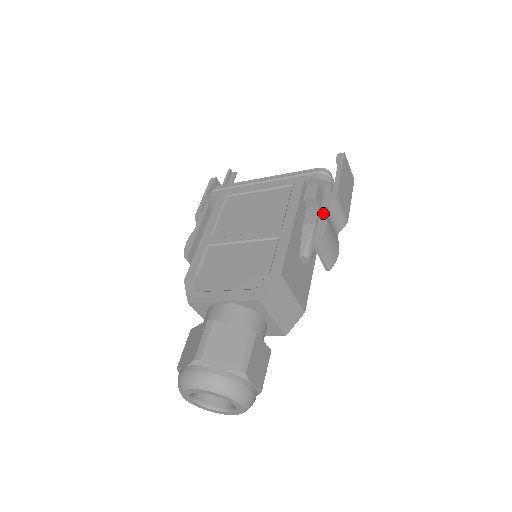
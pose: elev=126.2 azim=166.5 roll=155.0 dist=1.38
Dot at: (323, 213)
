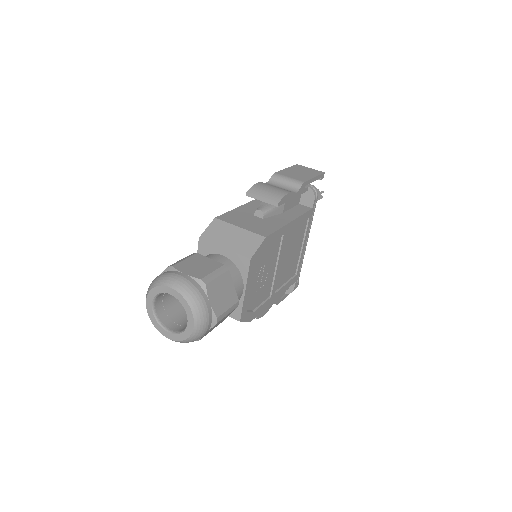
Dot at: occluded
